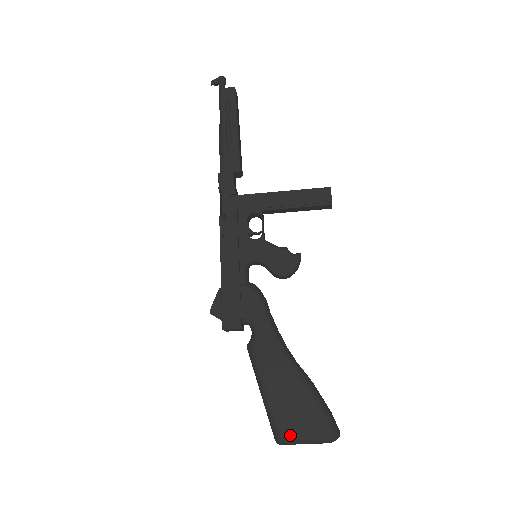
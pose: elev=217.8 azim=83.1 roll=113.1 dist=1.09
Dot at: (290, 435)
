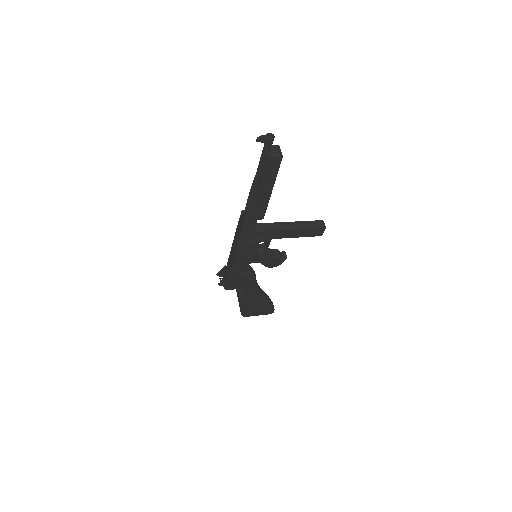
Dot at: occluded
